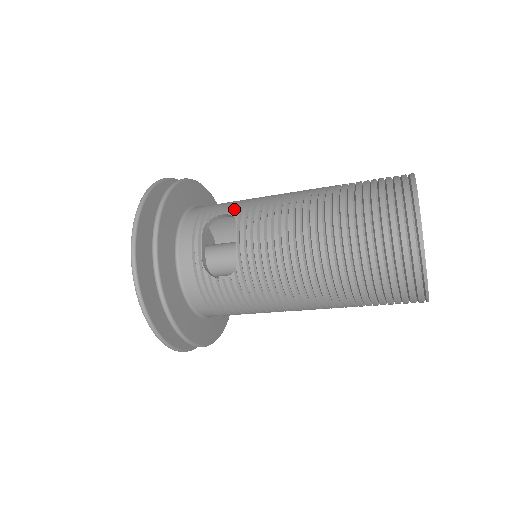
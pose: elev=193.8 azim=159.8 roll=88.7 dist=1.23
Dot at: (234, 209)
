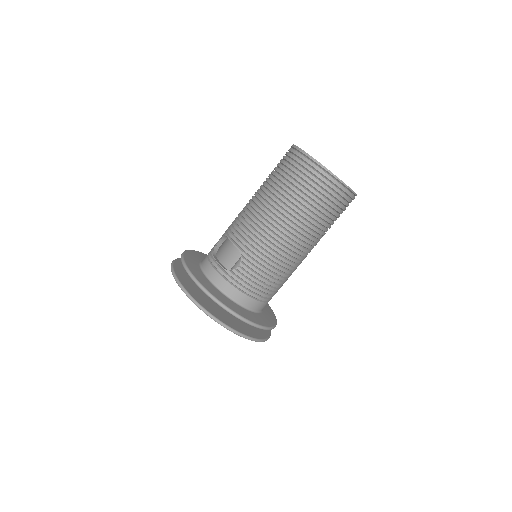
Dot at: (223, 235)
